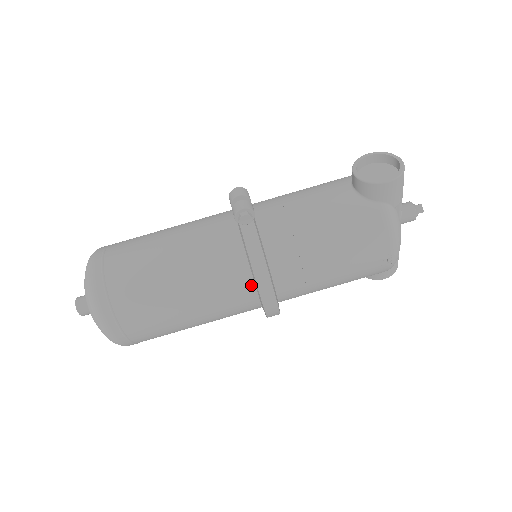
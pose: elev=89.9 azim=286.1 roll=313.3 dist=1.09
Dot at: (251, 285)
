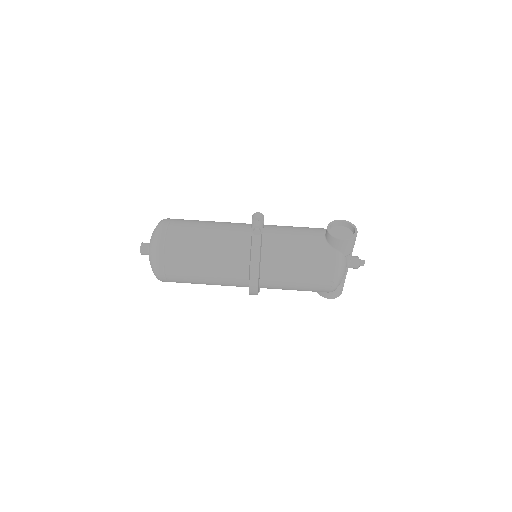
Dot at: (247, 270)
